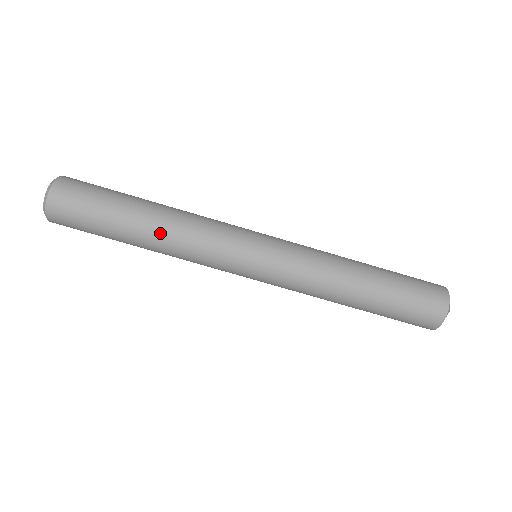
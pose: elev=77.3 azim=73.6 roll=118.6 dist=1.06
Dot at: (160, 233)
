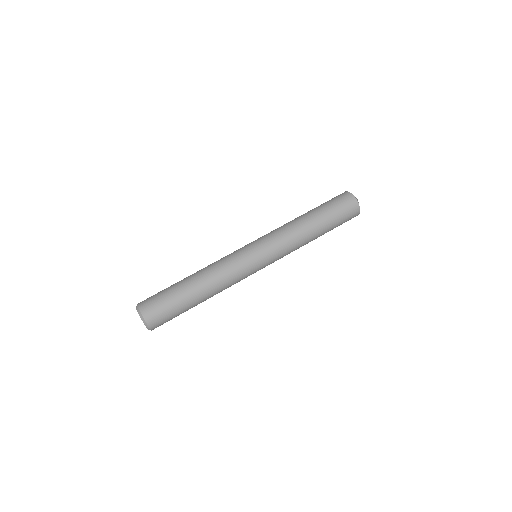
Dot at: (208, 285)
